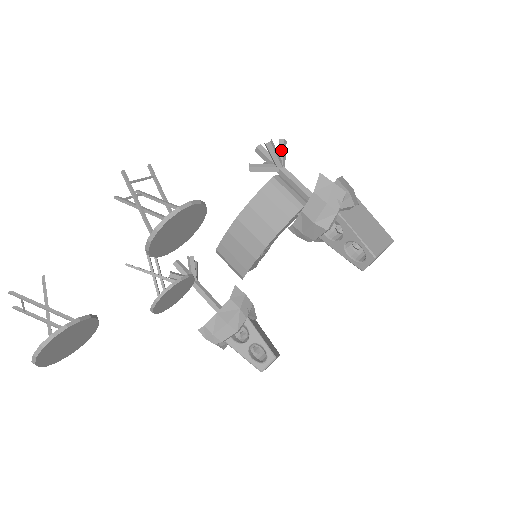
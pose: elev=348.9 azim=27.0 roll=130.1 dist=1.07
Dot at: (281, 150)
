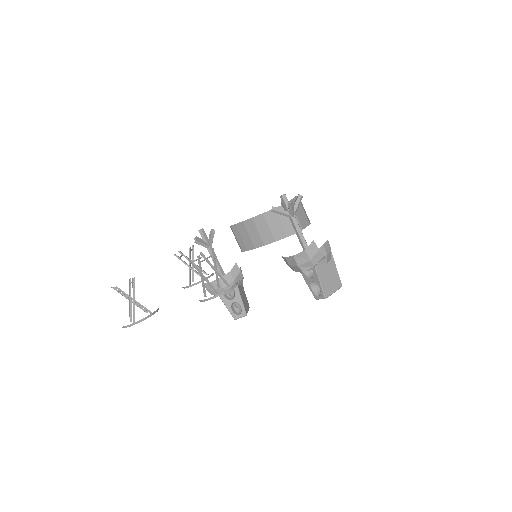
Dot at: (297, 203)
